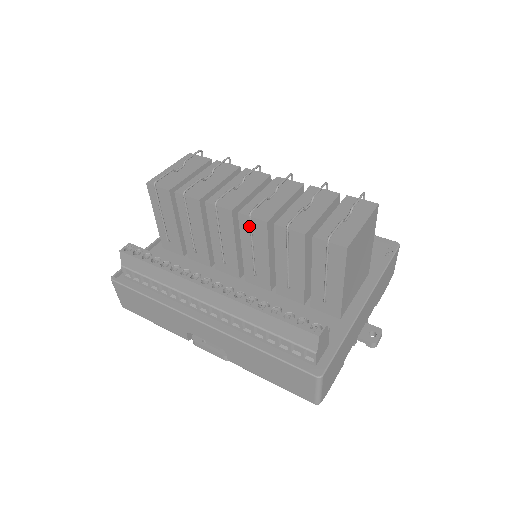
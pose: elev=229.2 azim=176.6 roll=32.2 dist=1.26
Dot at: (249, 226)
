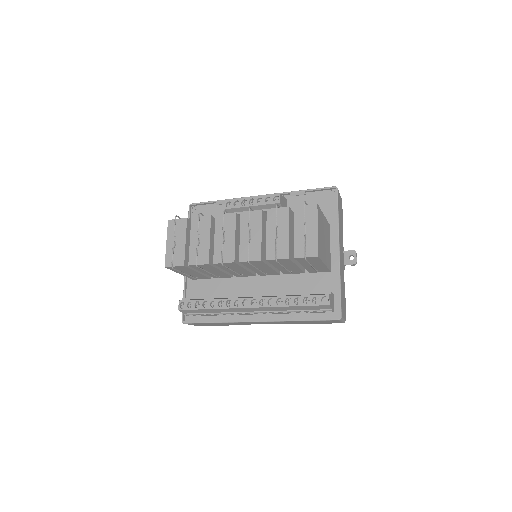
Dot at: occluded
